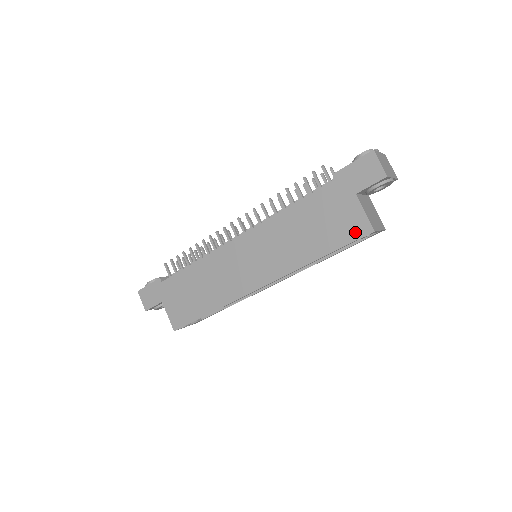
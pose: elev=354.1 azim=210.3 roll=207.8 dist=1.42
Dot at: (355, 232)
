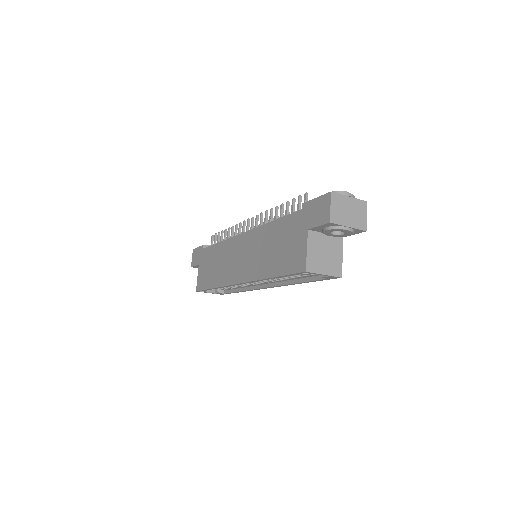
Dot at: (296, 265)
